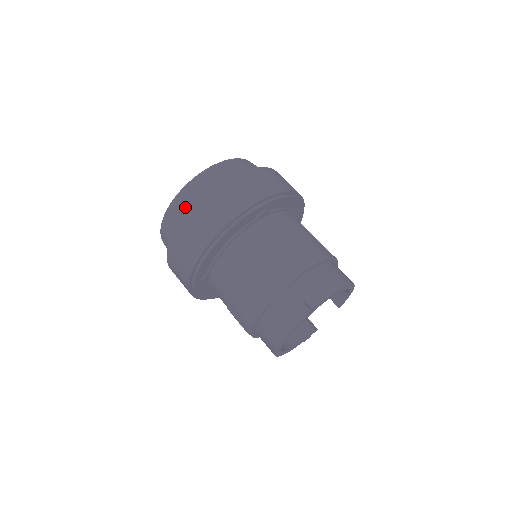
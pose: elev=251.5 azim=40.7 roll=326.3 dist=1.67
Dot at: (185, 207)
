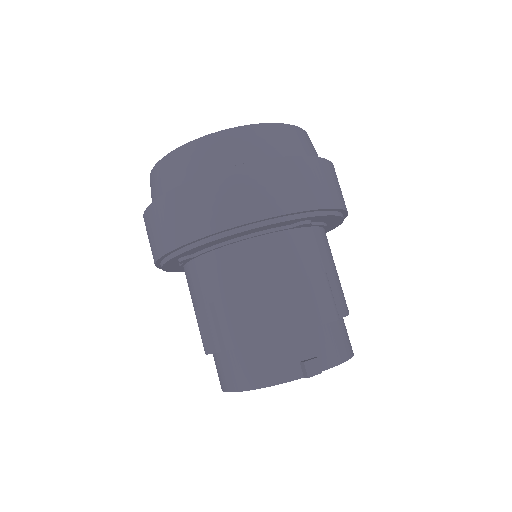
Dot at: (212, 159)
